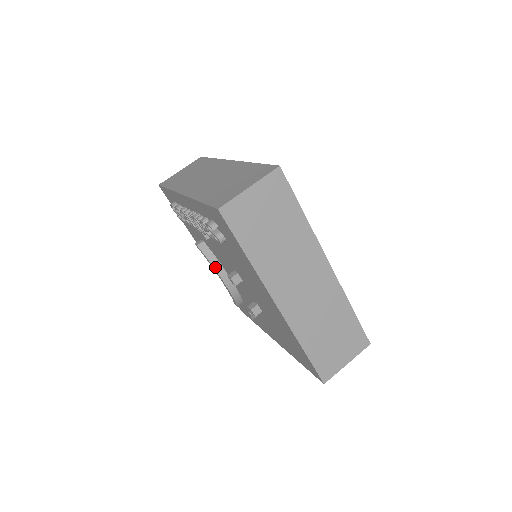
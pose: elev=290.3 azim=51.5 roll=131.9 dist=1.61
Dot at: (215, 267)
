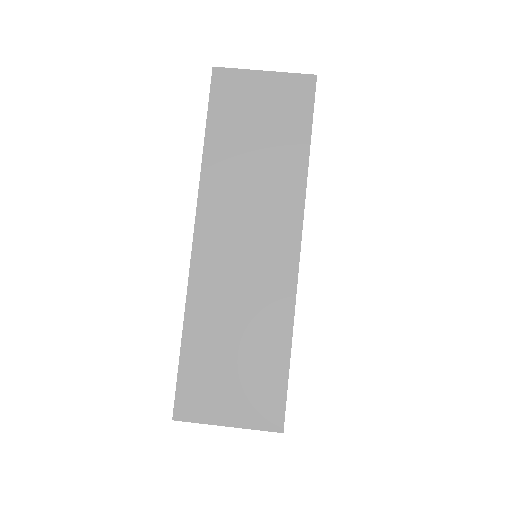
Dot at: occluded
